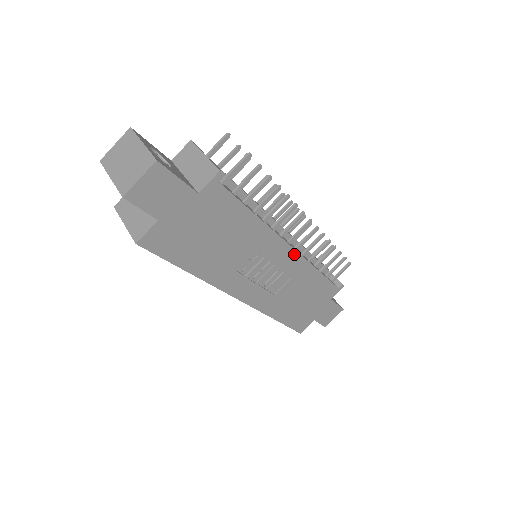
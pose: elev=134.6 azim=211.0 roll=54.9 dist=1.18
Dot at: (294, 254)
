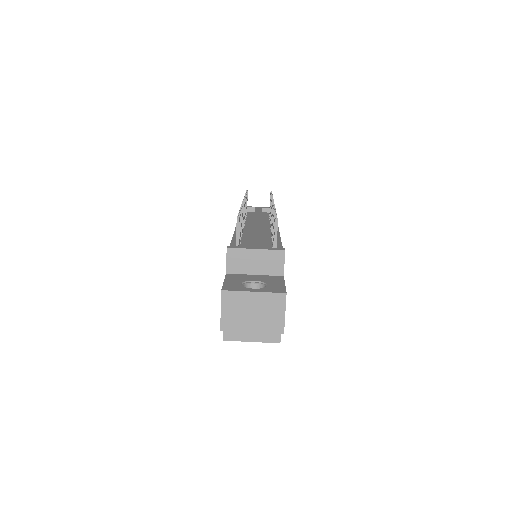
Dot at: occluded
